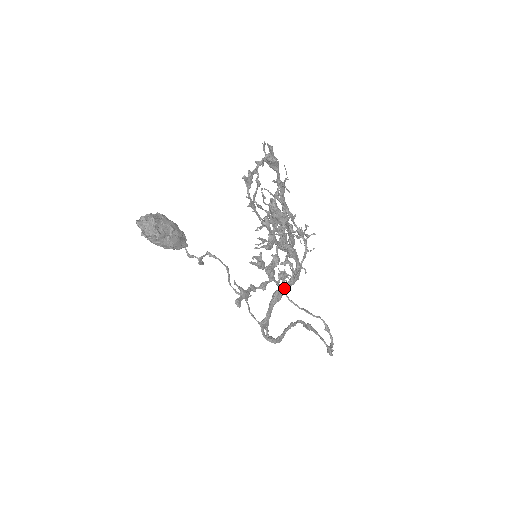
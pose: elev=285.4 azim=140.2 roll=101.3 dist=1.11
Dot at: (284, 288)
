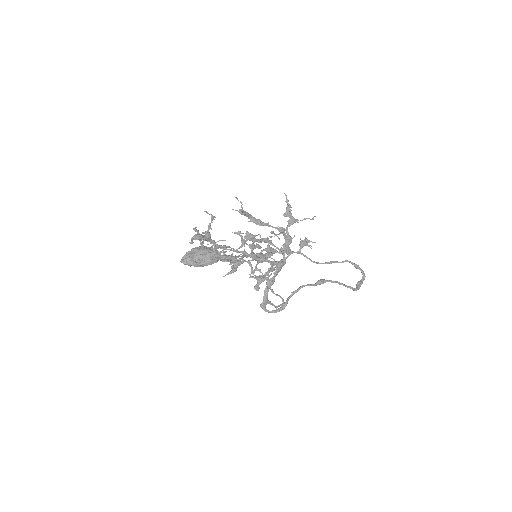
Dot at: occluded
